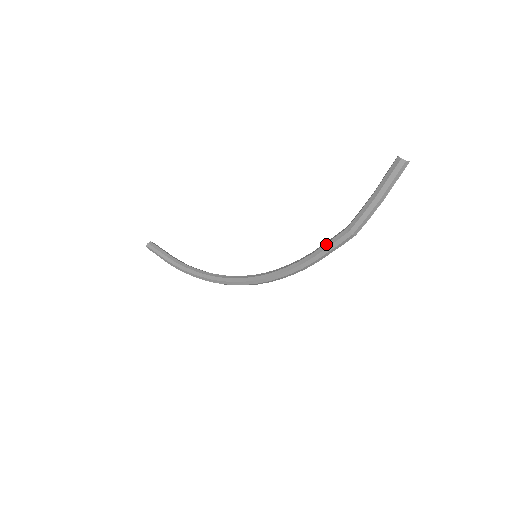
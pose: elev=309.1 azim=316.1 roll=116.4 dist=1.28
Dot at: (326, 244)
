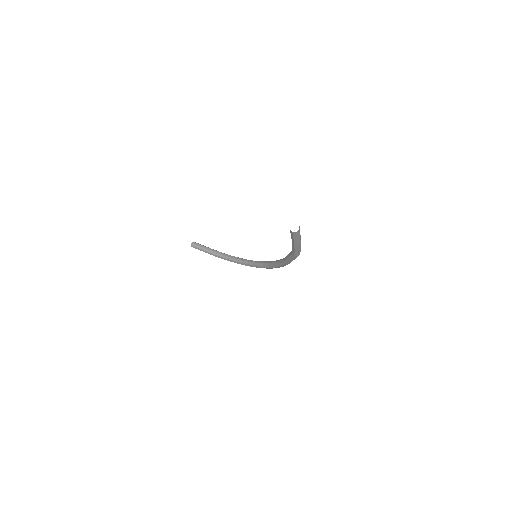
Dot at: (287, 259)
